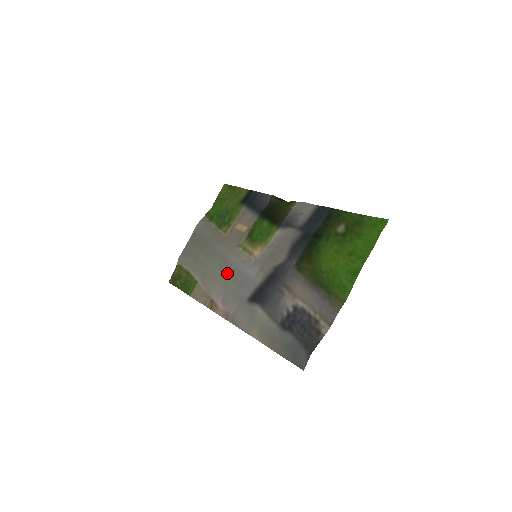
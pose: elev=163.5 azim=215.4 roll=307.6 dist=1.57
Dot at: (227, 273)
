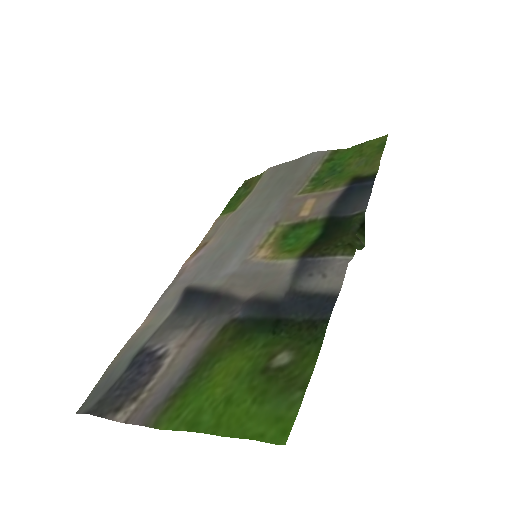
Dot at: (236, 236)
